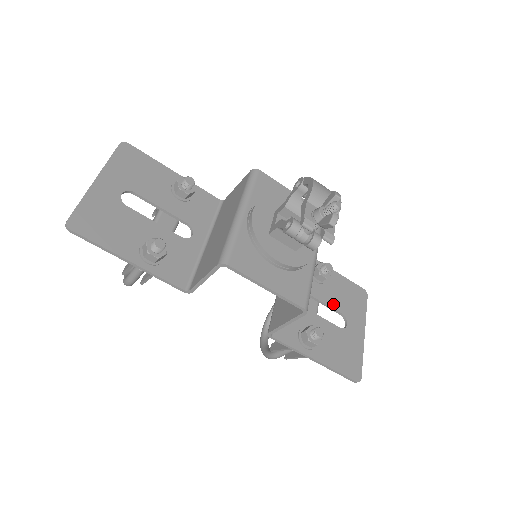
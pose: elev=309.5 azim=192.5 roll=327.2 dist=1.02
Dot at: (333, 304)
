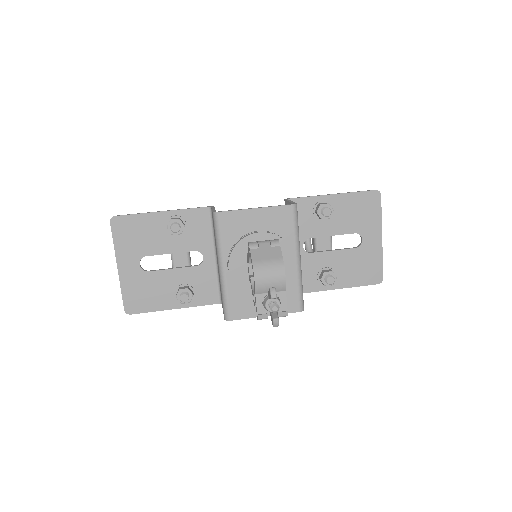
Dot at: (344, 230)
